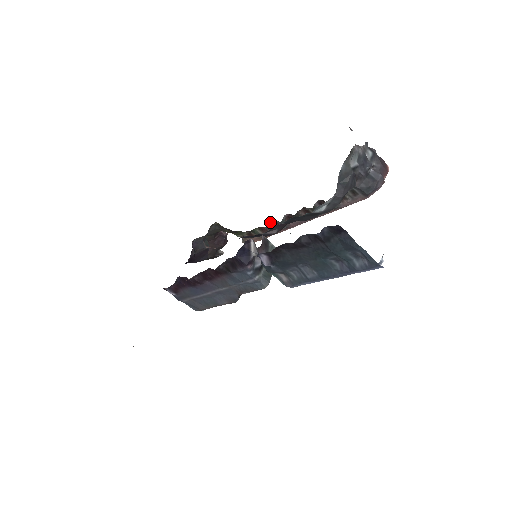
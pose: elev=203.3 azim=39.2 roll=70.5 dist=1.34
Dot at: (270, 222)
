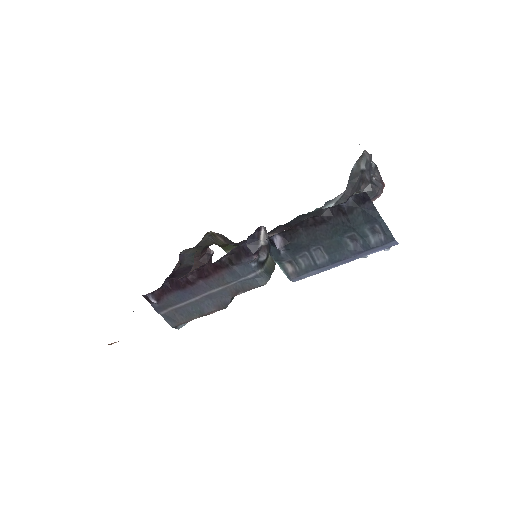
Dot at: occluded
